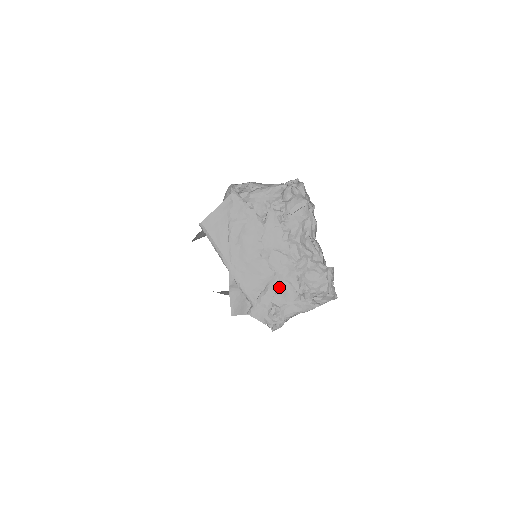
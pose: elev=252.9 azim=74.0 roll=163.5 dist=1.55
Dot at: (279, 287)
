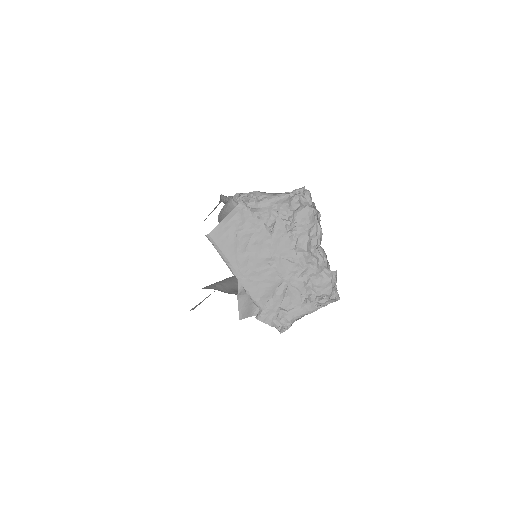
Dot at: (287, 293)
